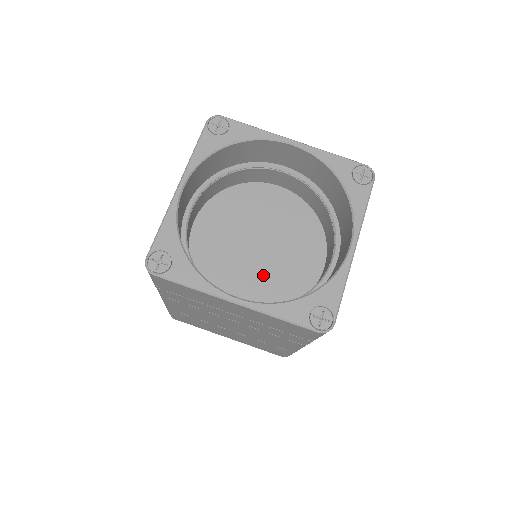
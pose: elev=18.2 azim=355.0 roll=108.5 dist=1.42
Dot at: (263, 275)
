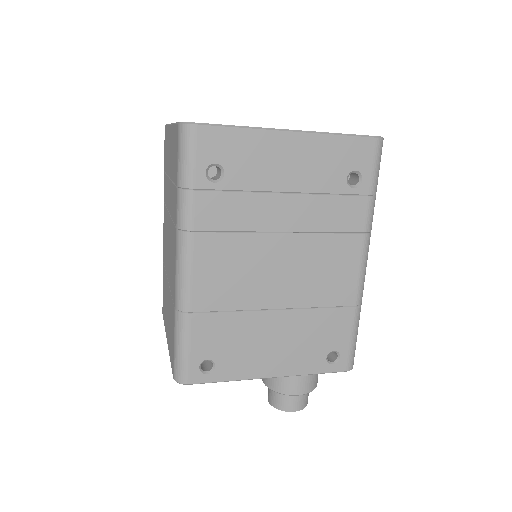
Dot at: occluded
